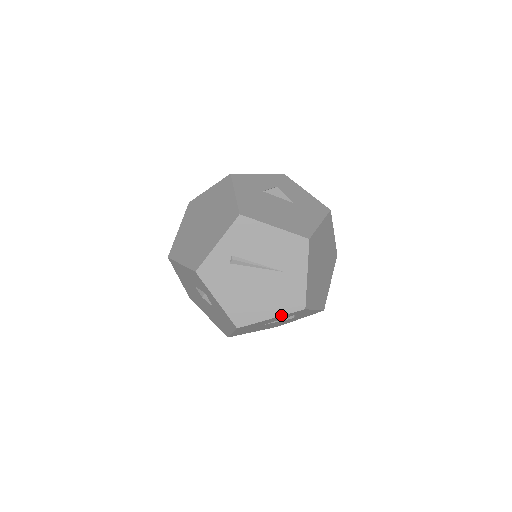
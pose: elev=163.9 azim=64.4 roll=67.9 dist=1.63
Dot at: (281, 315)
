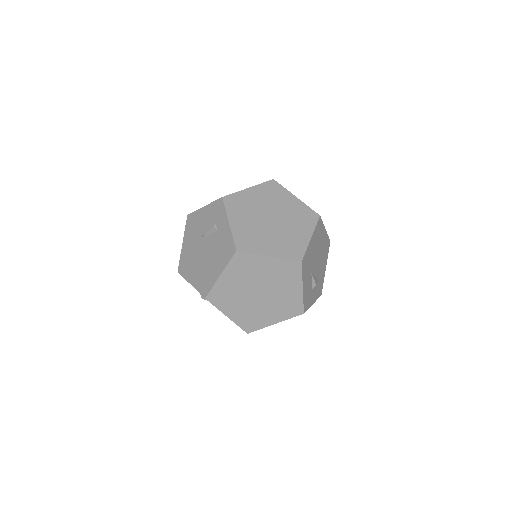
Dot at: (210, 204)
